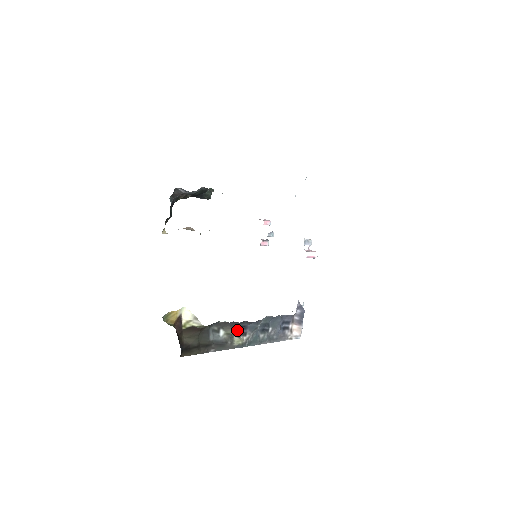
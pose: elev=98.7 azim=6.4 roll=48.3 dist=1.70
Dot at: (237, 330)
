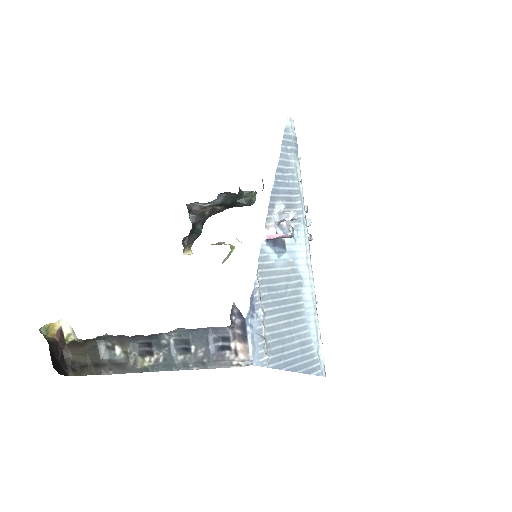
Dot at: (141, 348)
